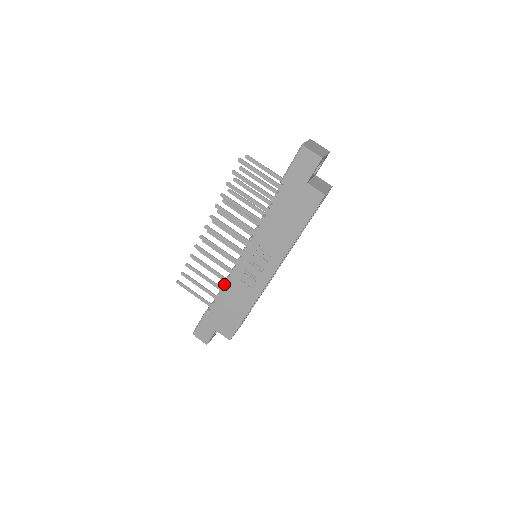
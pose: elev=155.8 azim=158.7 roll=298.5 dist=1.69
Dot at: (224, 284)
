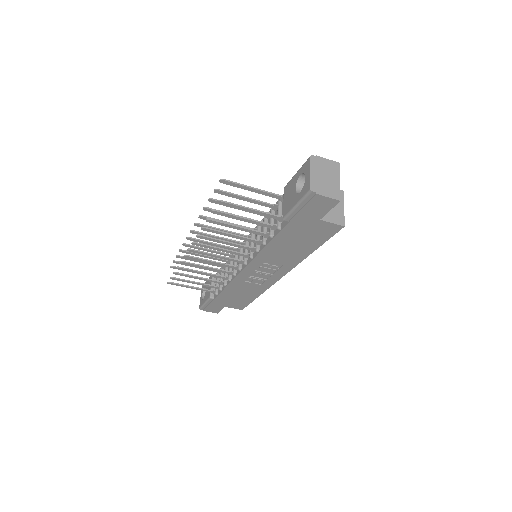
Dot at: (225, 281)
